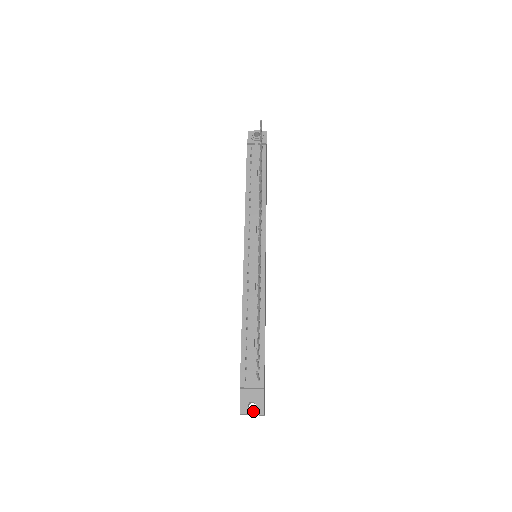
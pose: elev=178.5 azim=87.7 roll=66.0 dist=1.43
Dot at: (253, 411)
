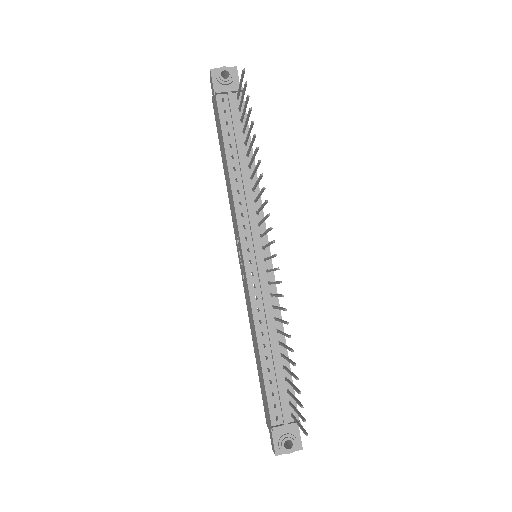
Dot at: (291, 450)
